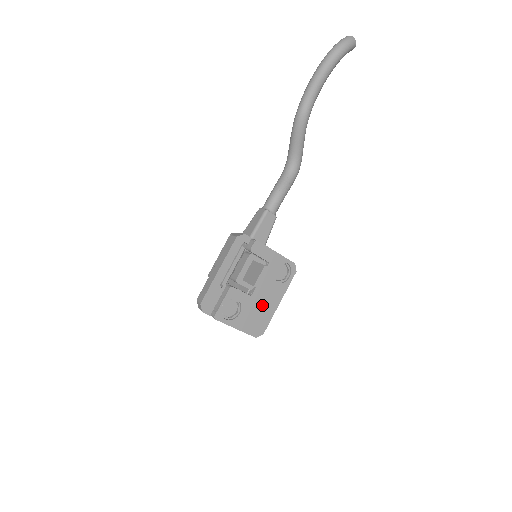
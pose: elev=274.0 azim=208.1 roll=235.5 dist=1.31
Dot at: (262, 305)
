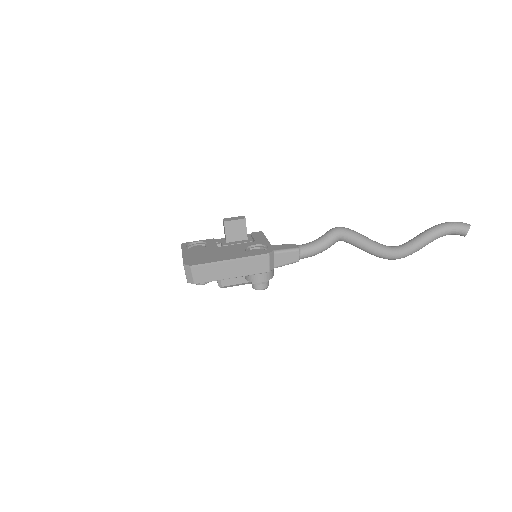
Dot at: (217, 254)
